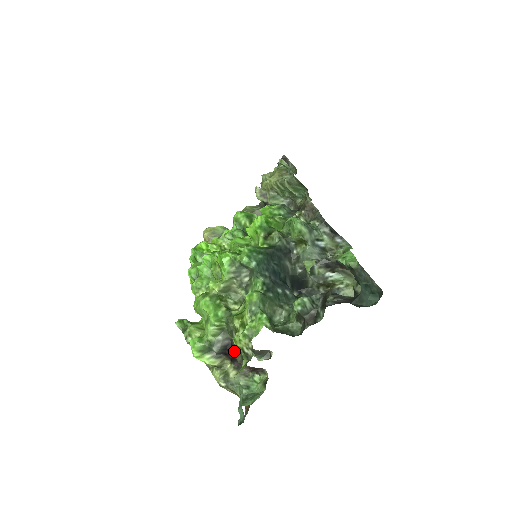
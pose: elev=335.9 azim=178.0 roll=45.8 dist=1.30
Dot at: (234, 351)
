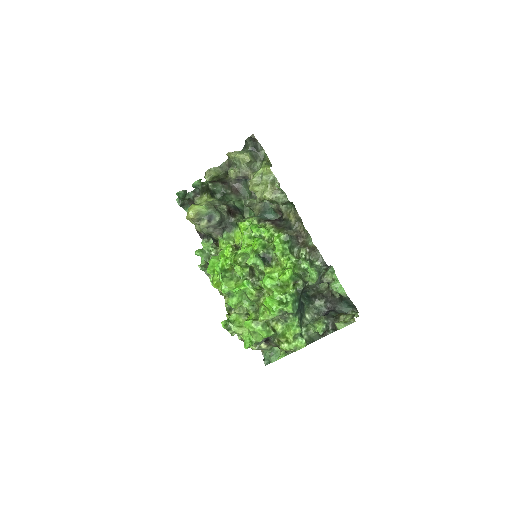
Dot at: (271, 343)
